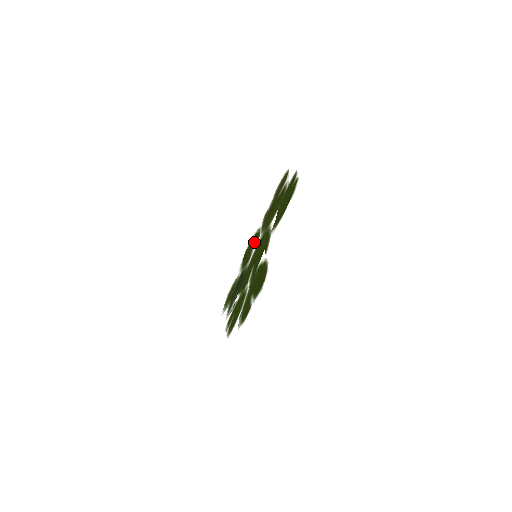
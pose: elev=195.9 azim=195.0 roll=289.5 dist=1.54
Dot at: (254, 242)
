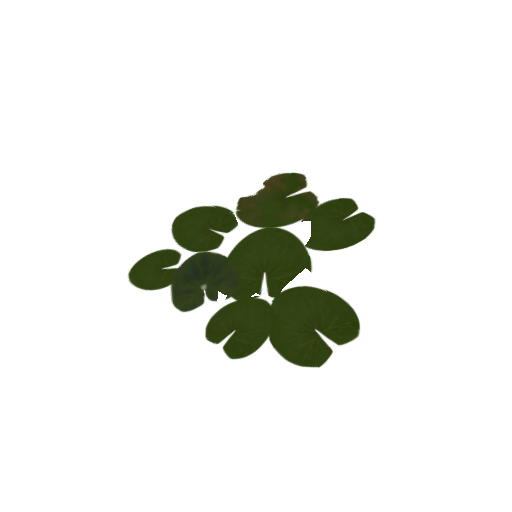
Dot at: (217, 222)
